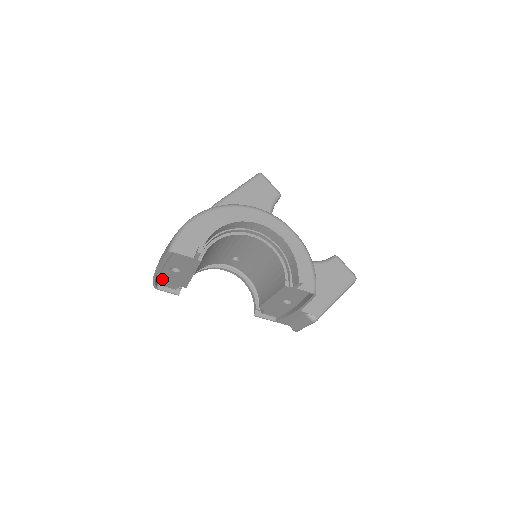
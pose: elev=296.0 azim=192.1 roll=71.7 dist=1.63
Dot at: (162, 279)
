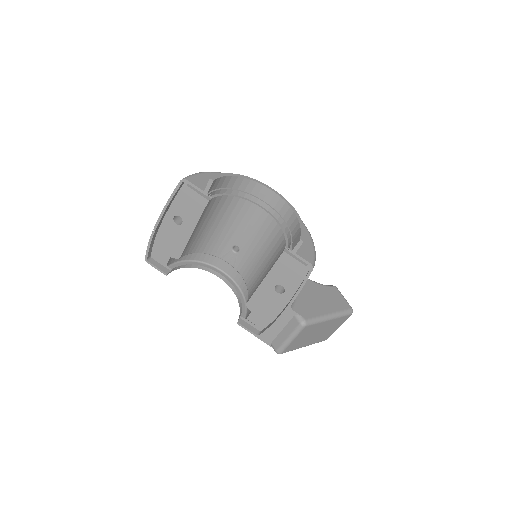
Dot at: (159, 241)
